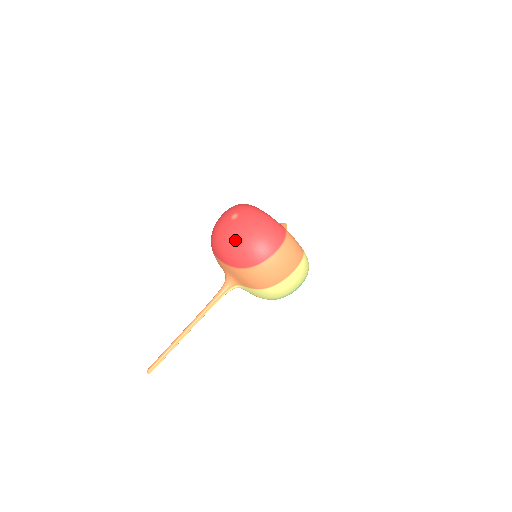
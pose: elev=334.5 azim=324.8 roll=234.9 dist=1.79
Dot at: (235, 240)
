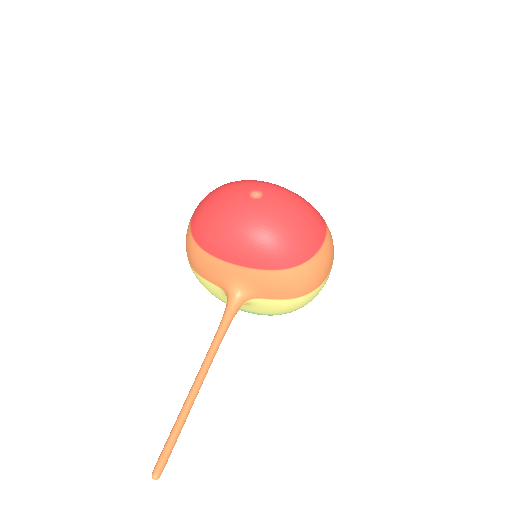
Dot at: (273, 228)
